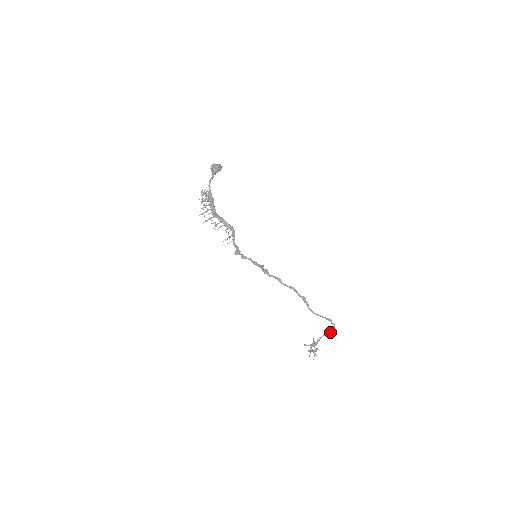
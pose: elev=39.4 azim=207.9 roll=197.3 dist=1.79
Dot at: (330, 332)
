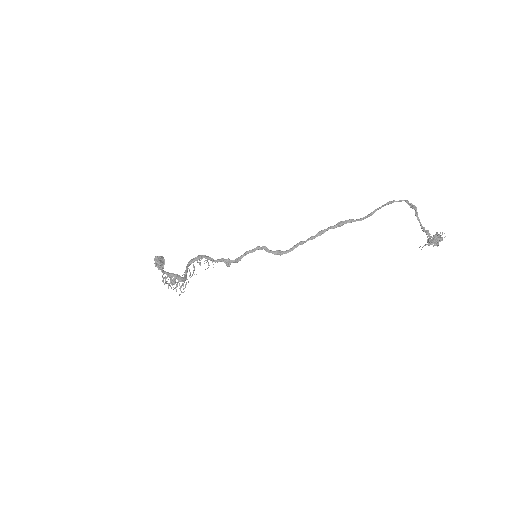
Dot at: occluded
